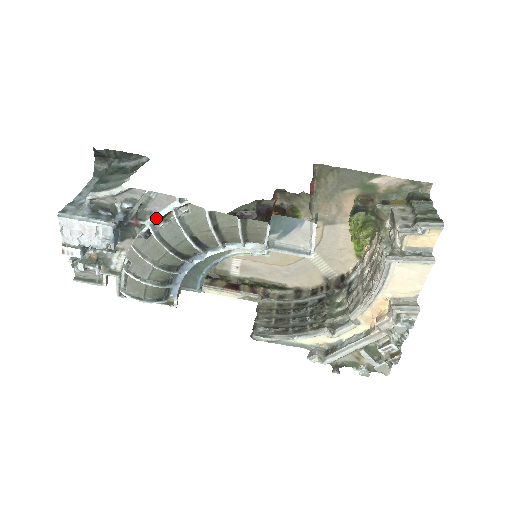
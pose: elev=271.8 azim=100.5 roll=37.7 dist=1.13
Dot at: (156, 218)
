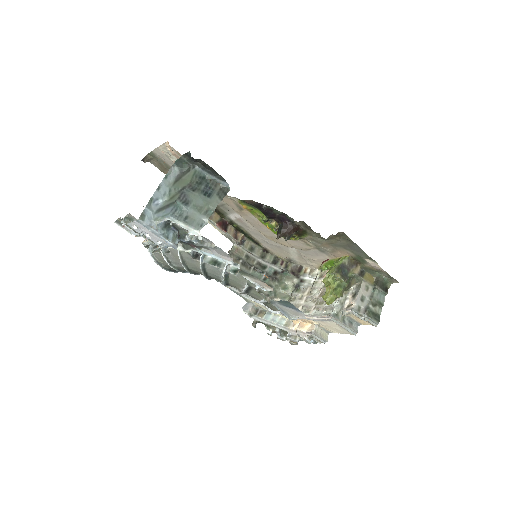
Dot at: (209, 255)
